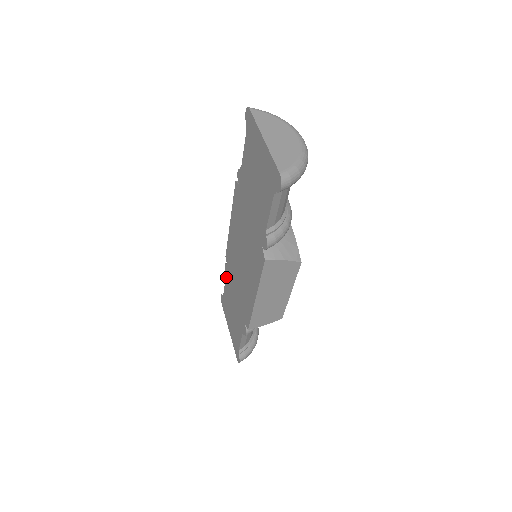
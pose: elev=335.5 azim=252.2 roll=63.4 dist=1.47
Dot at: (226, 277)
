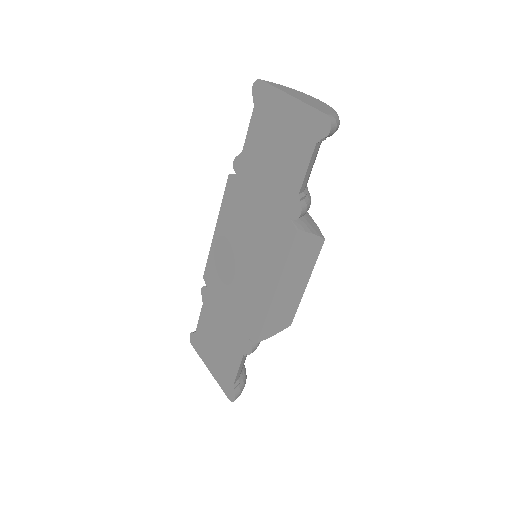
Dot at: (204, 303)
